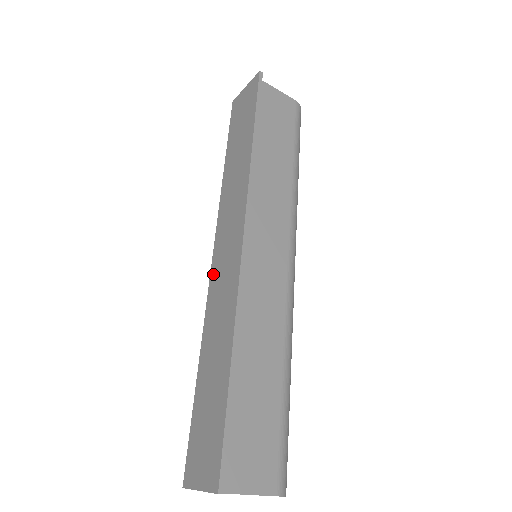
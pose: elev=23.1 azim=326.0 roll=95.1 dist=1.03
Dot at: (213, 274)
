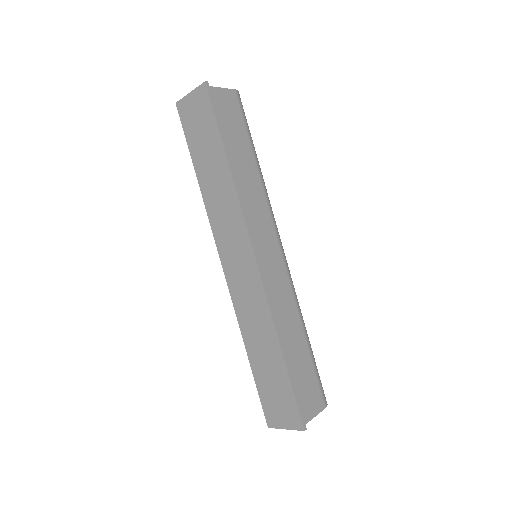
Dot at: (231, 283)
